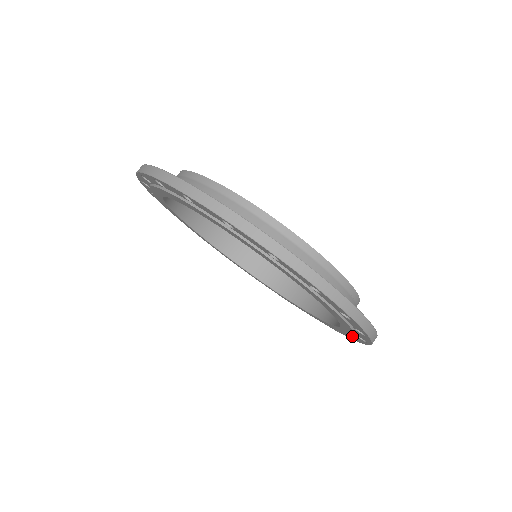
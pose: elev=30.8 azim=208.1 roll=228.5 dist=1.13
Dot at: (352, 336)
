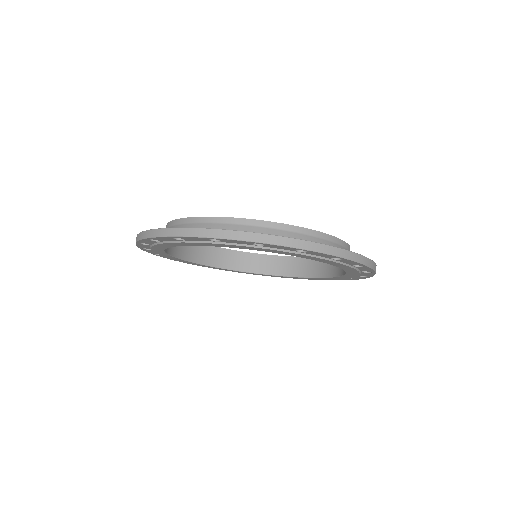
Dot at: occluded
